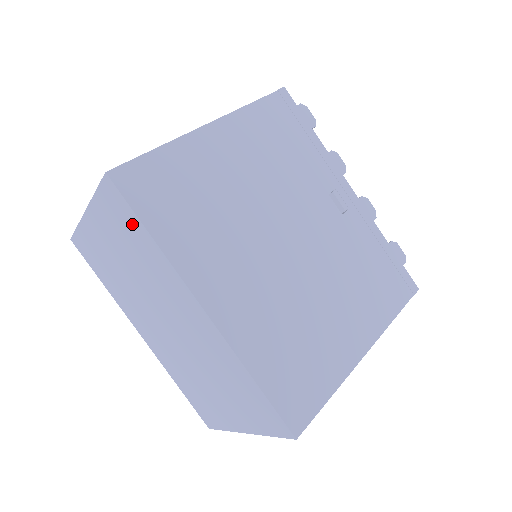
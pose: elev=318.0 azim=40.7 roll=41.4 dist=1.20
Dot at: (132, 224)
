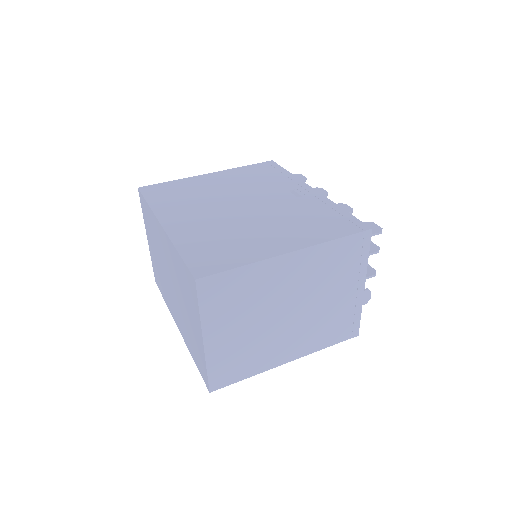
Dot at: (146, 209)
